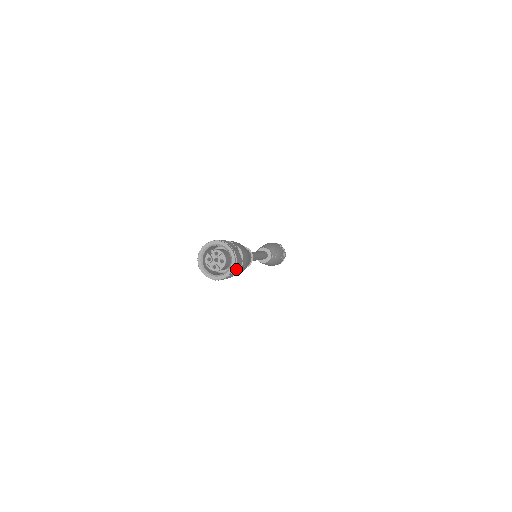
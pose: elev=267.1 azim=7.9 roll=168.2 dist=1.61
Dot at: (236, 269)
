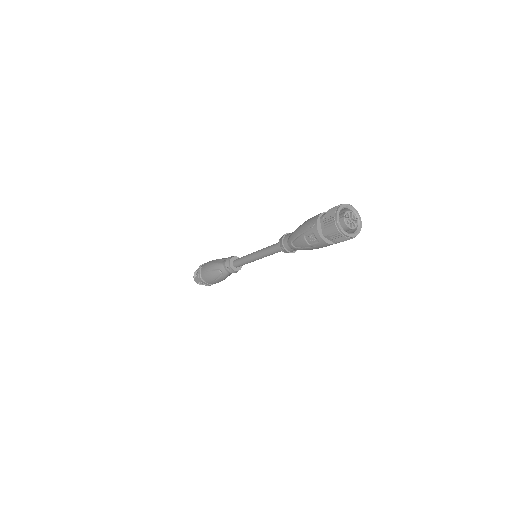
Dot at: occluded
